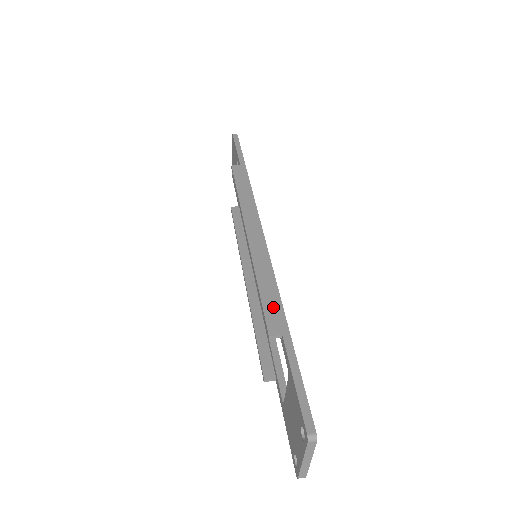
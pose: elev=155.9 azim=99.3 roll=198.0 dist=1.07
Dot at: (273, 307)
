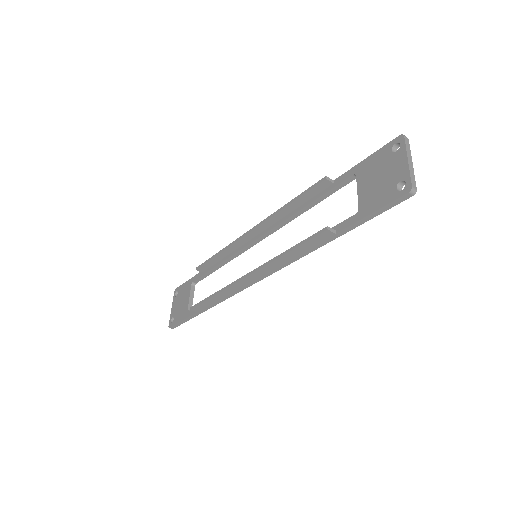
Dot at: (312, 193)
